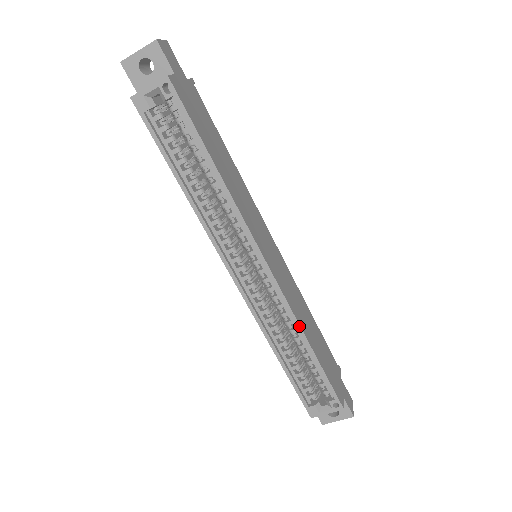
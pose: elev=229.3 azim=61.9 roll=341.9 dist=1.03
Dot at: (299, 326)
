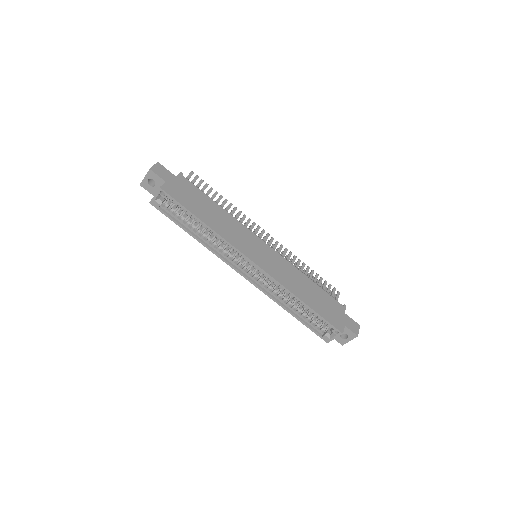
Dot at: (290, 292)
